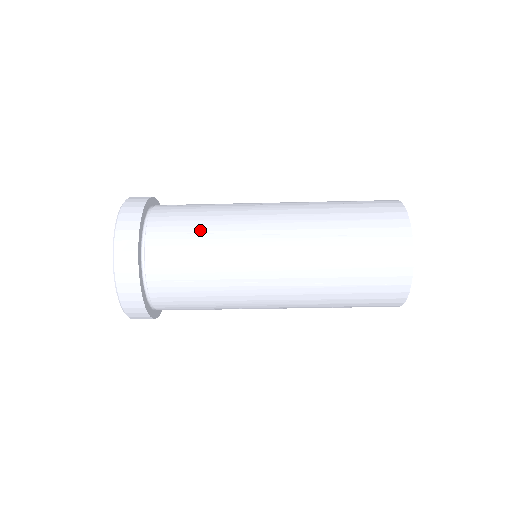
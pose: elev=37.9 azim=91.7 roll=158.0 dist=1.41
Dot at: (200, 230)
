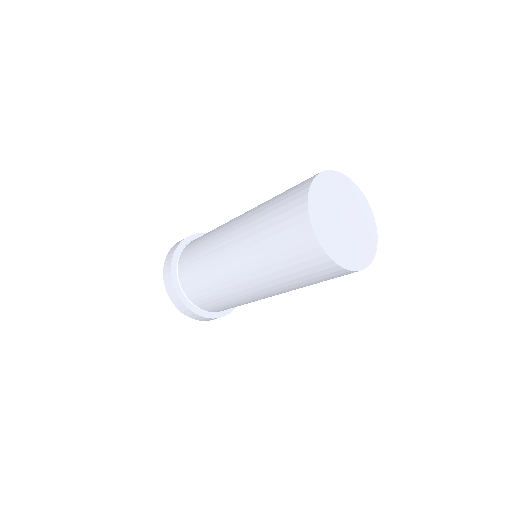
Dot at: (198, 254)
